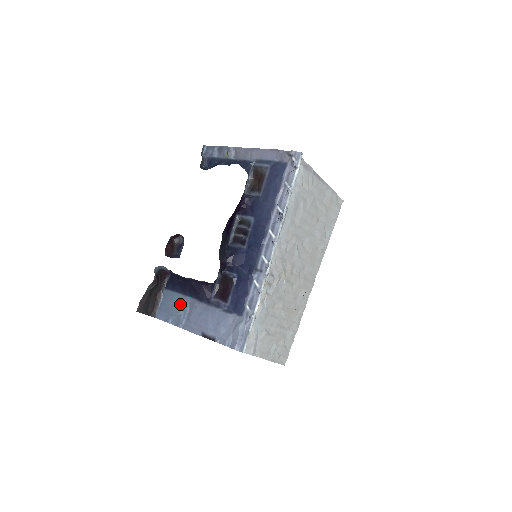
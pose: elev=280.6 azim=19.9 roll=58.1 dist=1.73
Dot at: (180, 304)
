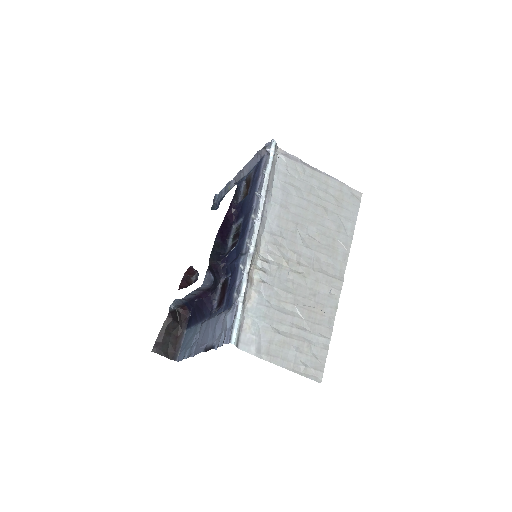
Dot at: (193, 334)
